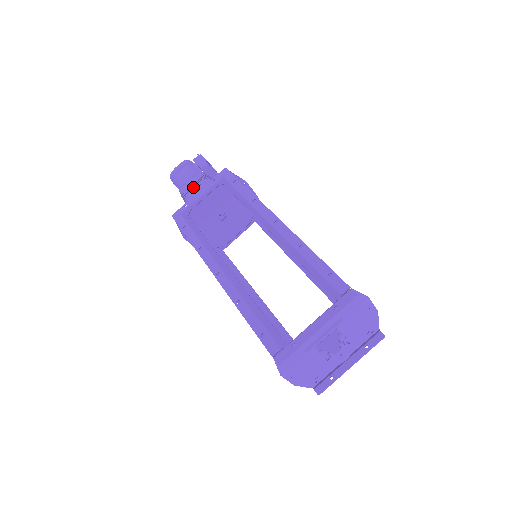
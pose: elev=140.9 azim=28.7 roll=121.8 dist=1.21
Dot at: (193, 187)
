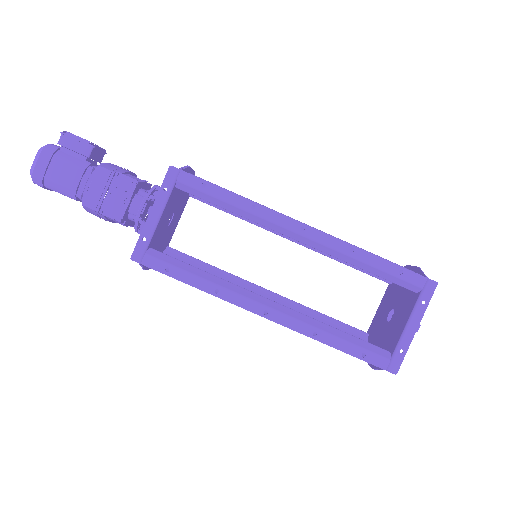
Dot at: occluded
